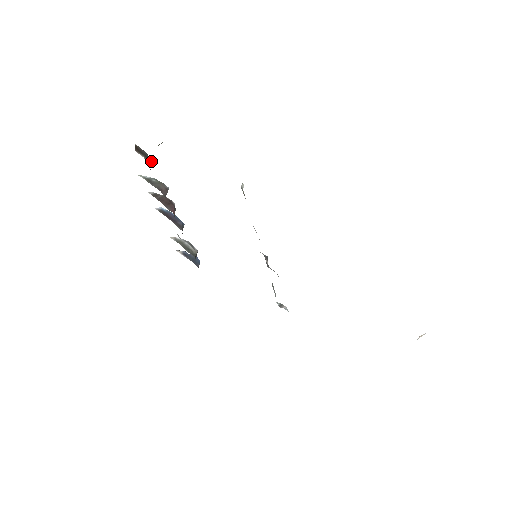
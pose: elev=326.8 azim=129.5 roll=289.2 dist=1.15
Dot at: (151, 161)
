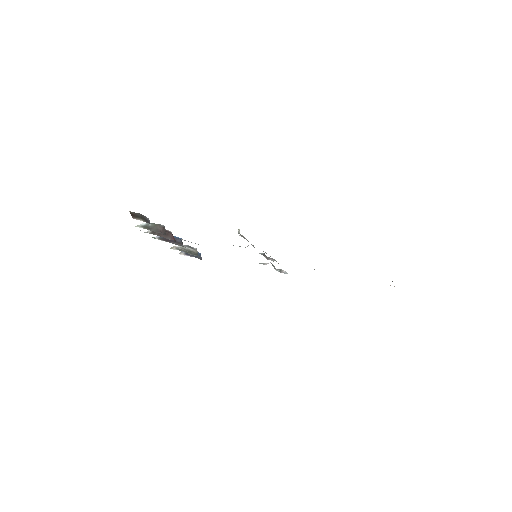
Dot at: (147, 218)
